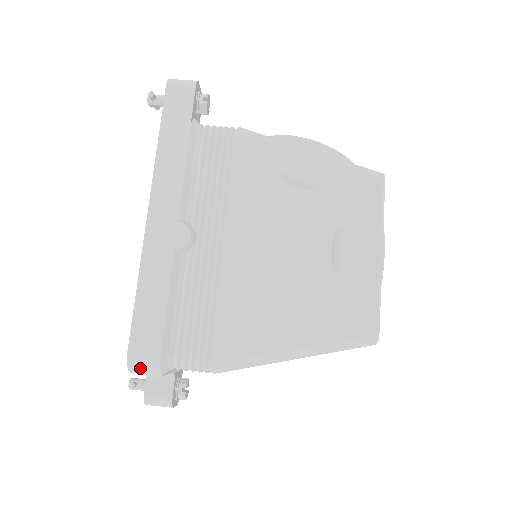
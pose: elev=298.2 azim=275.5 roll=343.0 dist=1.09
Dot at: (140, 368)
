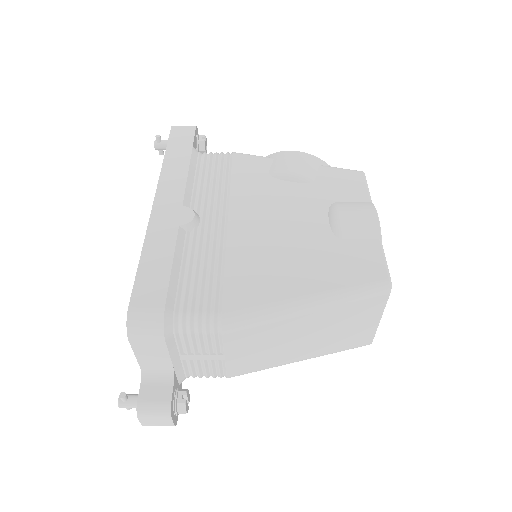
Dot at: (141, 326)
